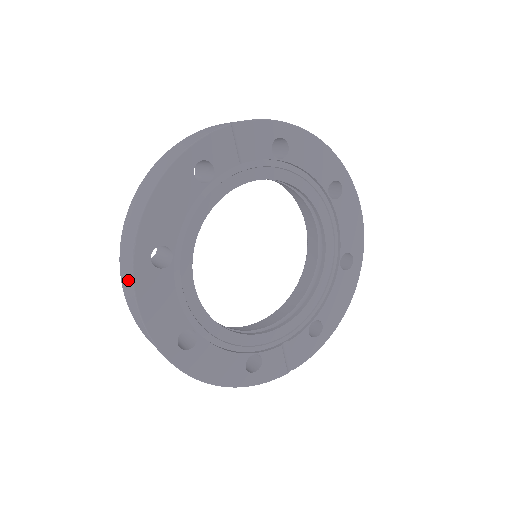
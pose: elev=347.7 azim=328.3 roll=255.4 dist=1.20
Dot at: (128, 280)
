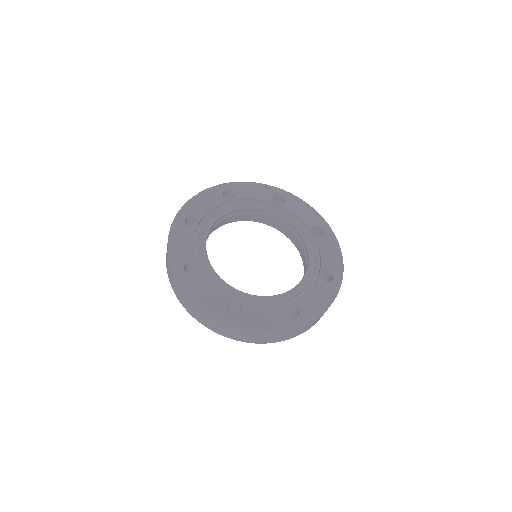
Dot at: (181, 293)
